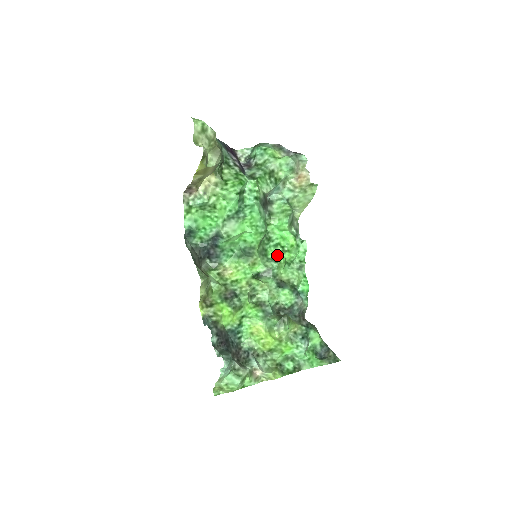
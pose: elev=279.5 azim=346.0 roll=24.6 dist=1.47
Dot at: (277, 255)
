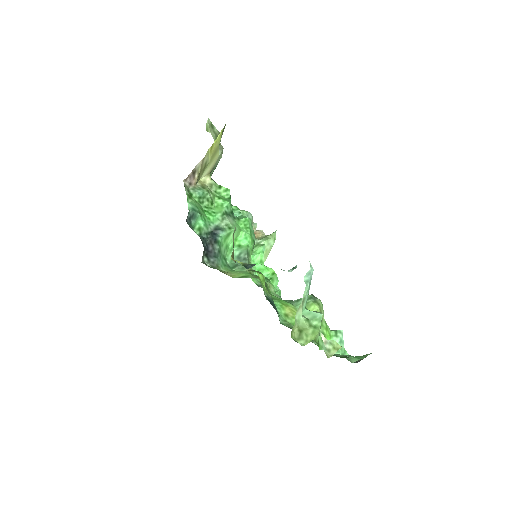
Dot at: occluded
